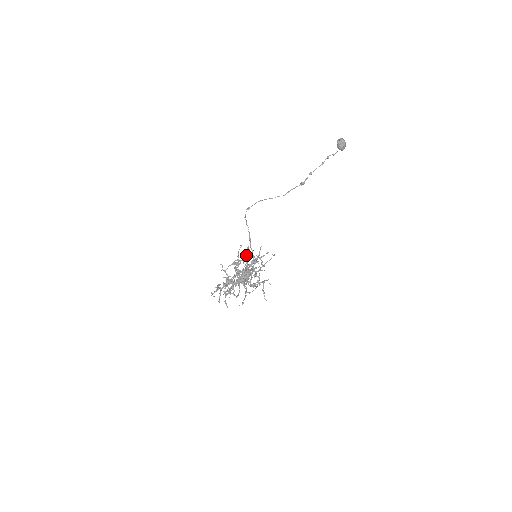
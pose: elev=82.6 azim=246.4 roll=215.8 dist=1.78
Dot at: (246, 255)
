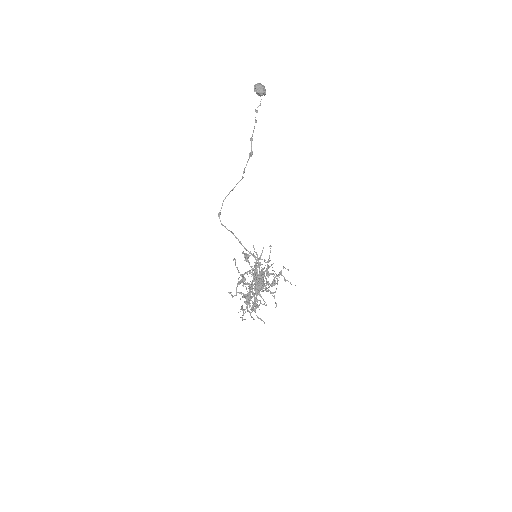
Dot at: (247, 261)
